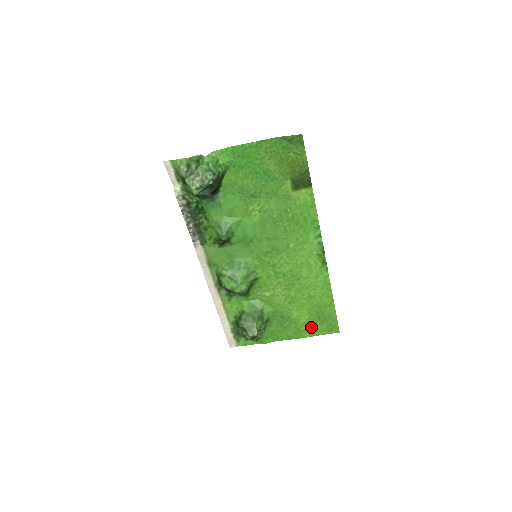
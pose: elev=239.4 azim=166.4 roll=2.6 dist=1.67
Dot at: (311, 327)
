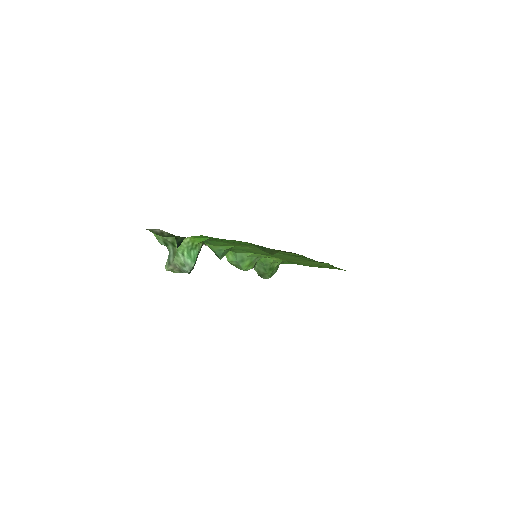
Dot at: occluded
